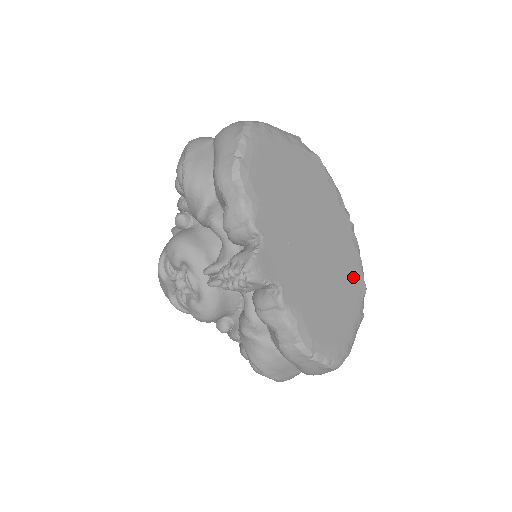
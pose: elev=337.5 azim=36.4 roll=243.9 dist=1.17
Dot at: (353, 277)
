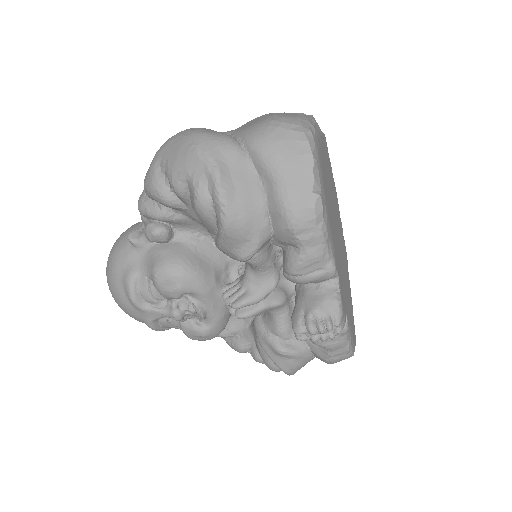
Dot at: (345, 253)
